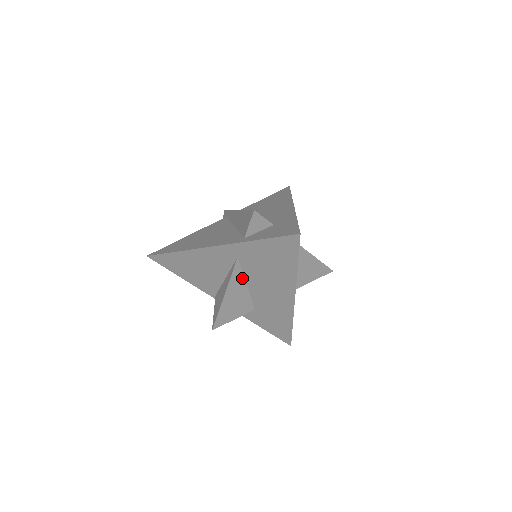
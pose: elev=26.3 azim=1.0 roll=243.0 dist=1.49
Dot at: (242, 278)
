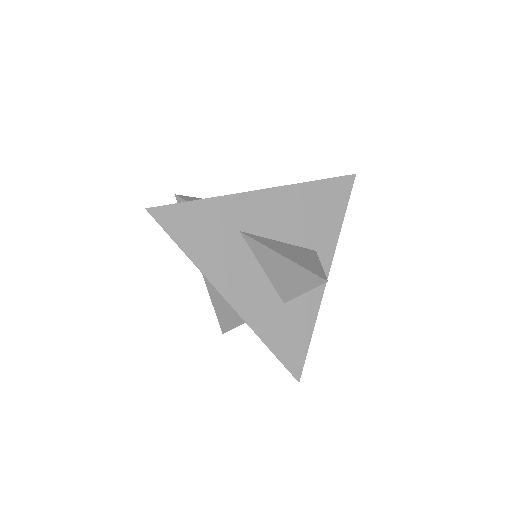
Dot at: occluded
